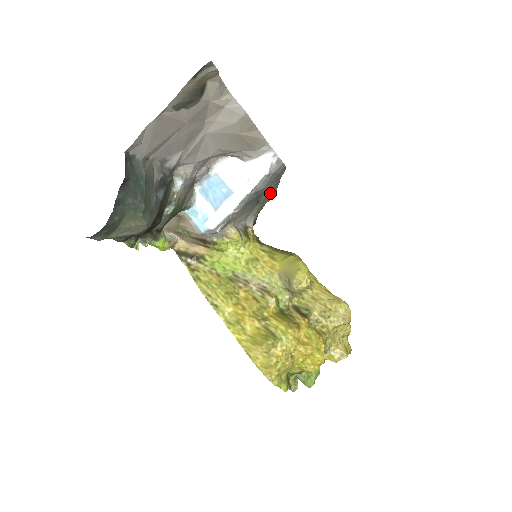
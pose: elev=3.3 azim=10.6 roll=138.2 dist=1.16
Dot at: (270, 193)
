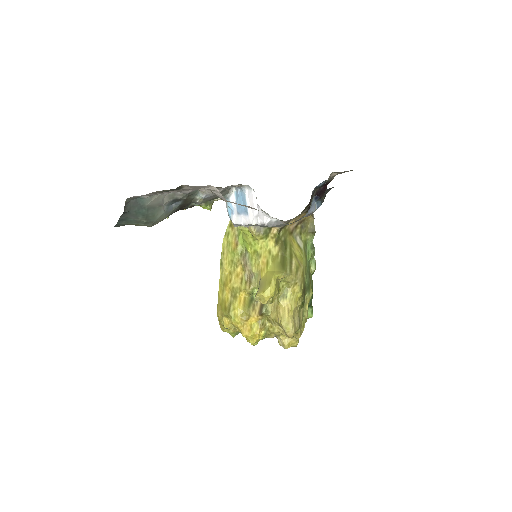
Dot at: occluded
